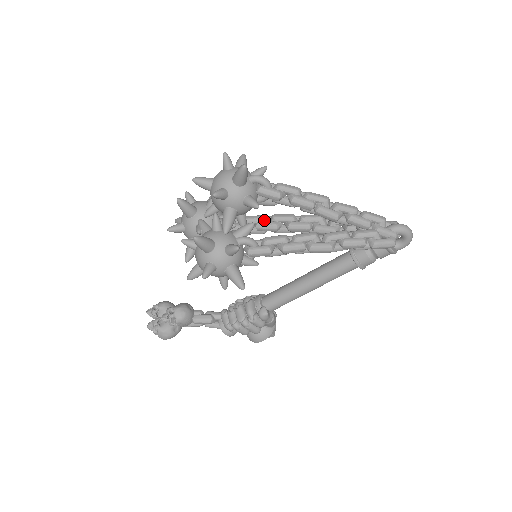
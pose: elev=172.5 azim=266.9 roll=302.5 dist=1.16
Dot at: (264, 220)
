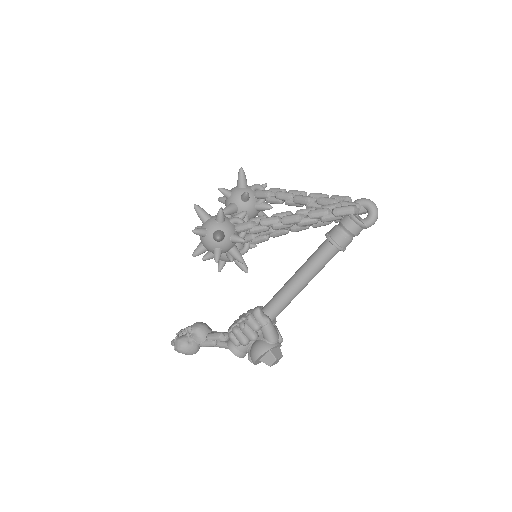
Dot at: occluded
